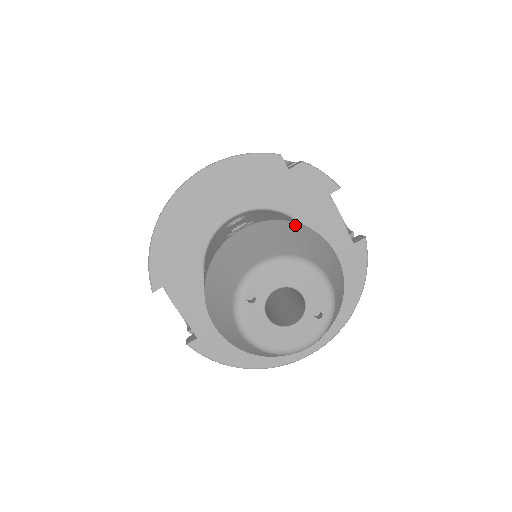
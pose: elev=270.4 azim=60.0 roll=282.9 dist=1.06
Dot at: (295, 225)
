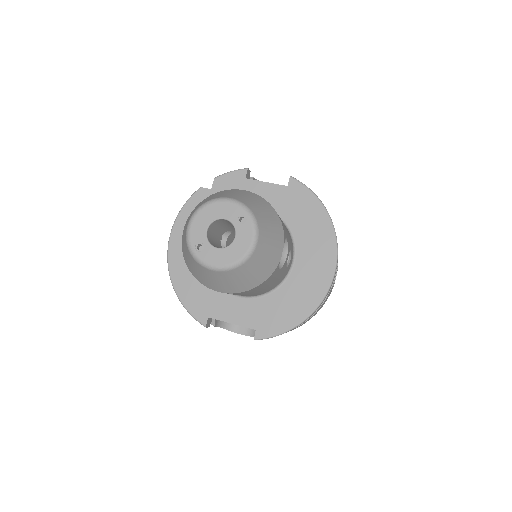
Dot at: occluded
